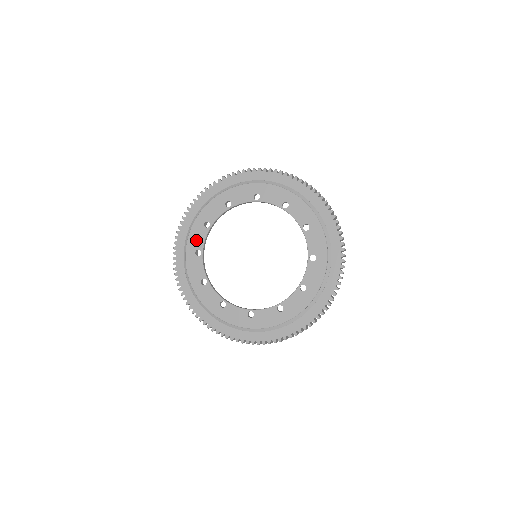
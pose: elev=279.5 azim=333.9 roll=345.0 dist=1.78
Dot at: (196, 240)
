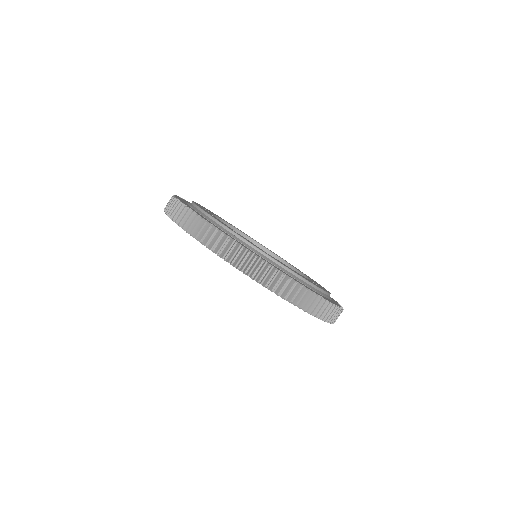
Dot at: occluded
